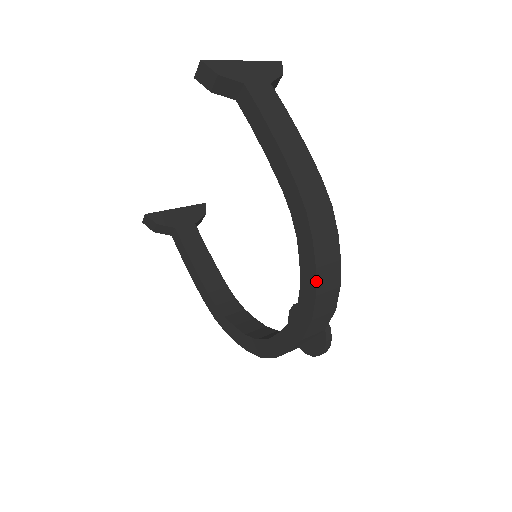
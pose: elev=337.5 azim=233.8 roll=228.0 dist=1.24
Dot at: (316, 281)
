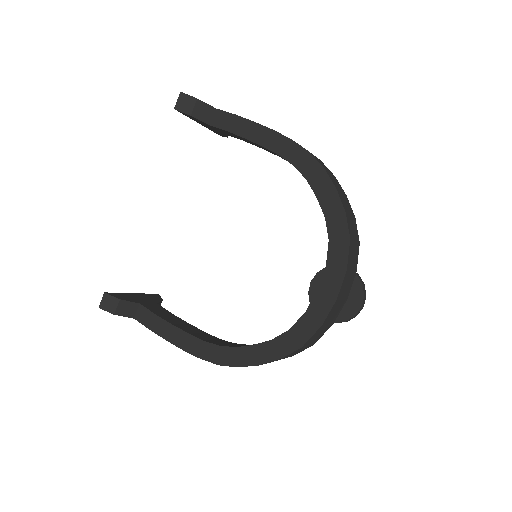
Dot at: (340, 199)
